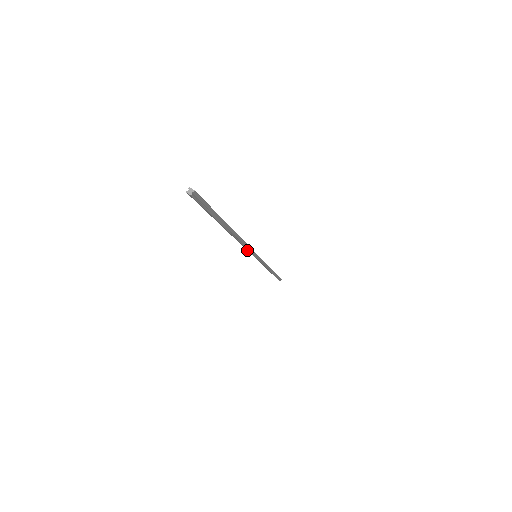
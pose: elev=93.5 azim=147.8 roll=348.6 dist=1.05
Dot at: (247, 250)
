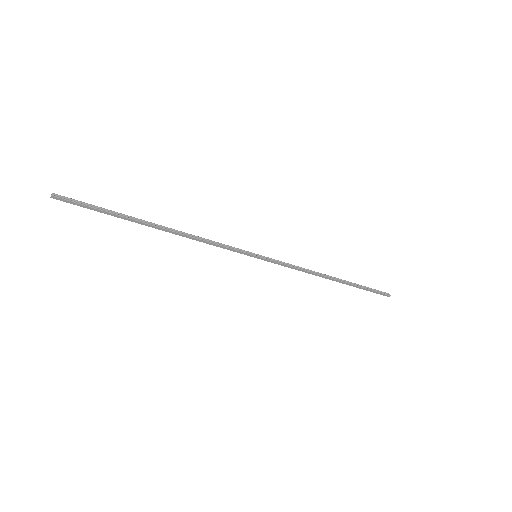
Dot at: occluded
